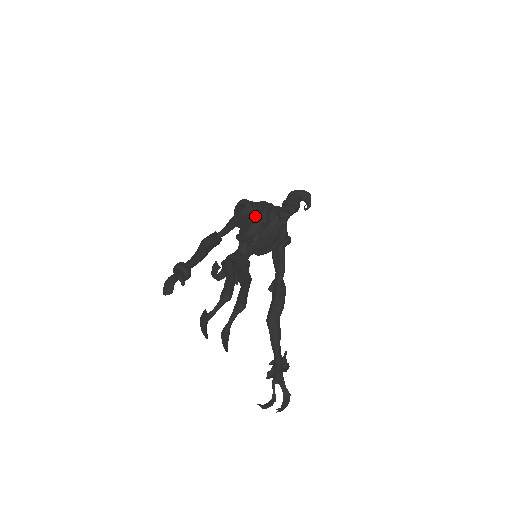
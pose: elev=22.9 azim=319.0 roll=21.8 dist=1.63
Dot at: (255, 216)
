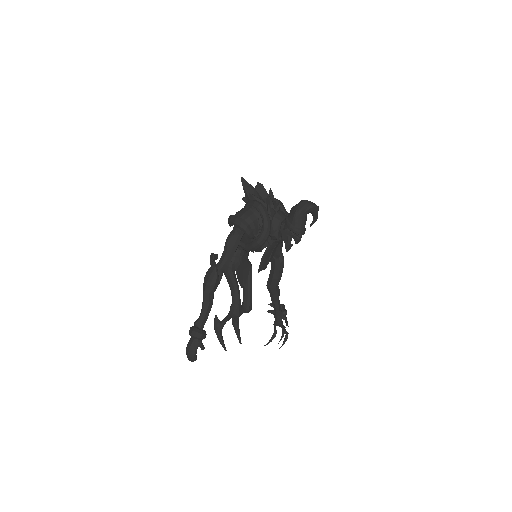
Dot at: (255, 237)
